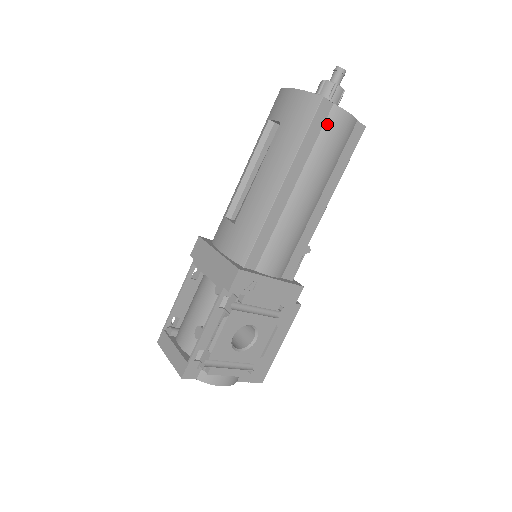
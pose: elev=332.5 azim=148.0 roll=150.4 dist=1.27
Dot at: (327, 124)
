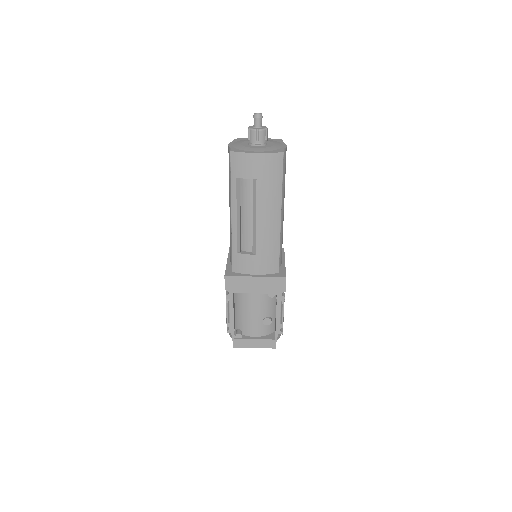
Dot at: (284, 163)
